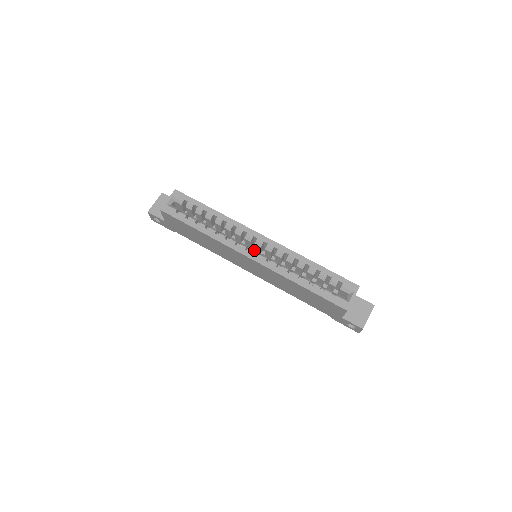
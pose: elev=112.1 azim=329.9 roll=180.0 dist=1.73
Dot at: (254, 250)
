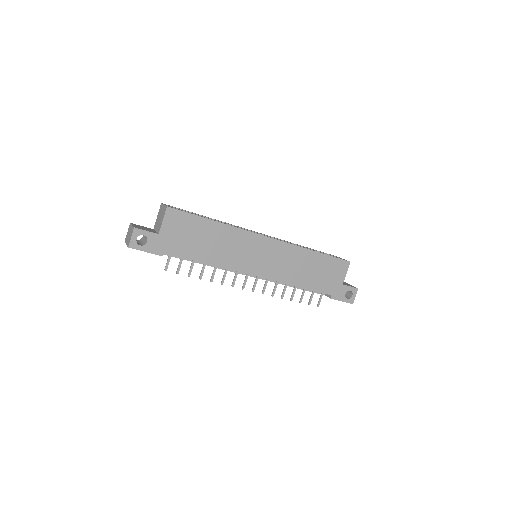
Dot at: occluded
